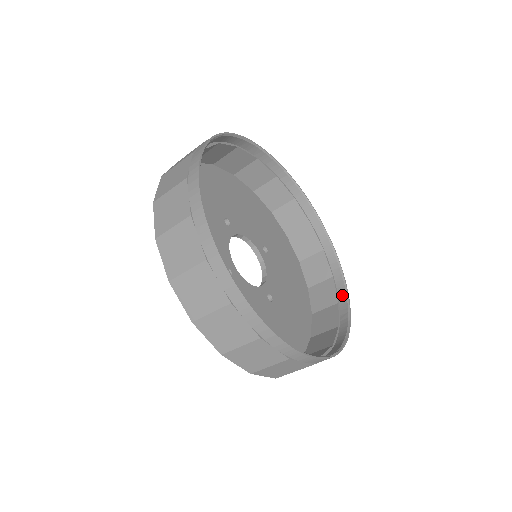
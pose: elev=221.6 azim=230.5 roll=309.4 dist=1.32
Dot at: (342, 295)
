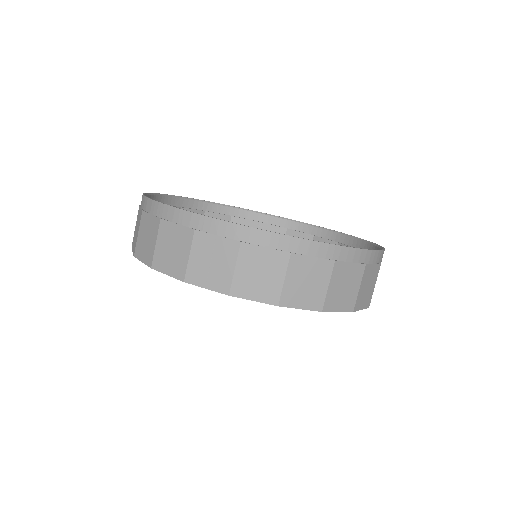
Dot at: (356, 255)
